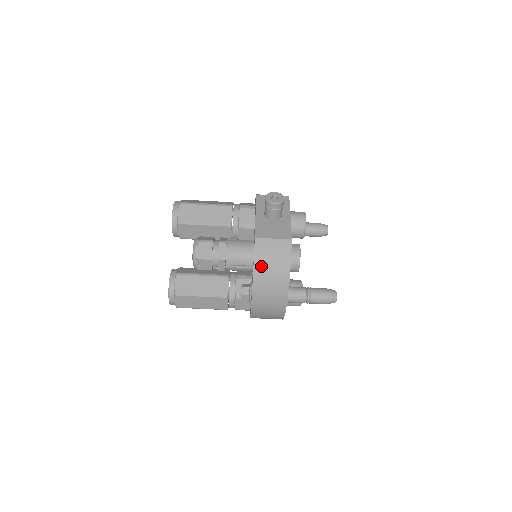
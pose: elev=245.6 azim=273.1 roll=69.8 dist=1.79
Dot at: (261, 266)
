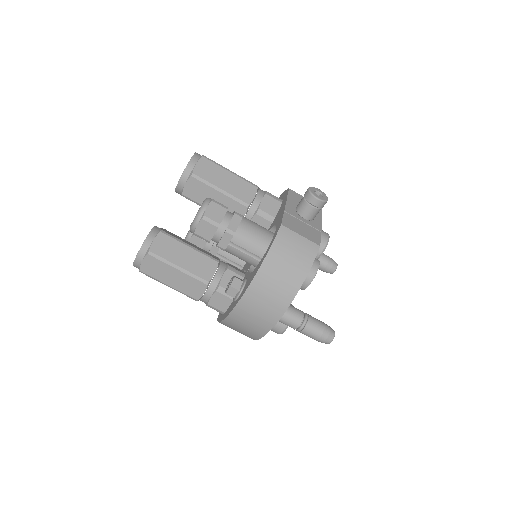
Dot at: (275, 259)
